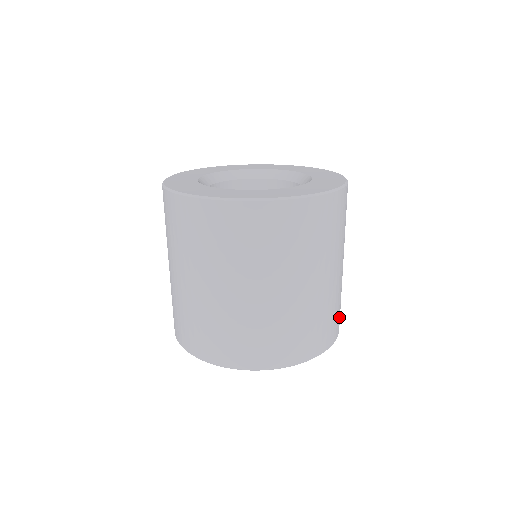
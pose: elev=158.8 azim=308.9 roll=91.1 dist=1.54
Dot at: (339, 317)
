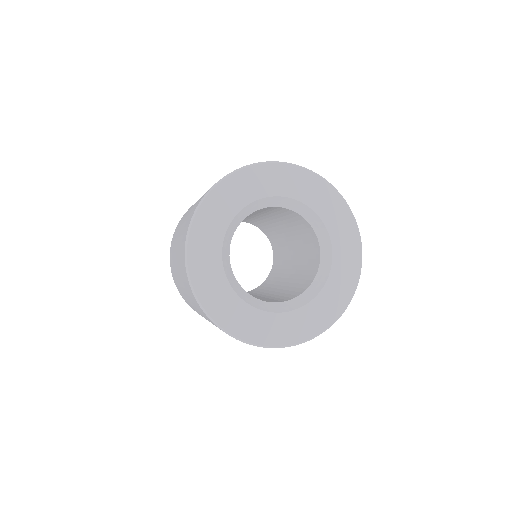
Dot at: occluded
